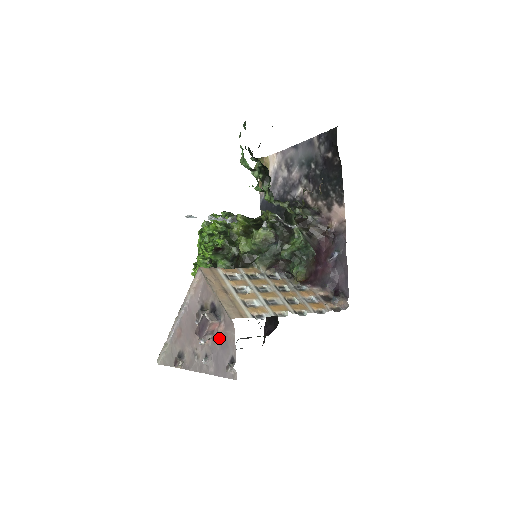
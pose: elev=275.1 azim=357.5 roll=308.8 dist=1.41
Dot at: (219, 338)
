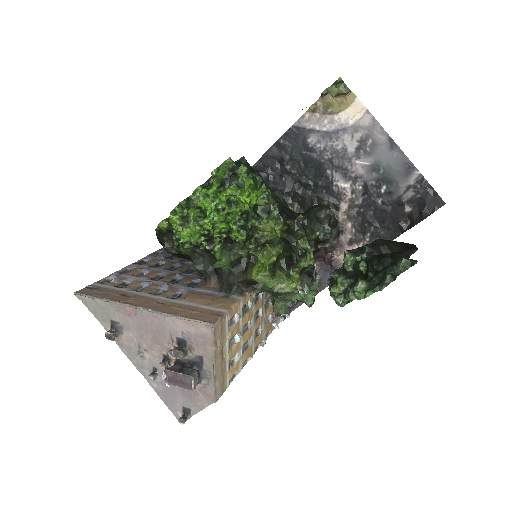
Dot at: occluded
